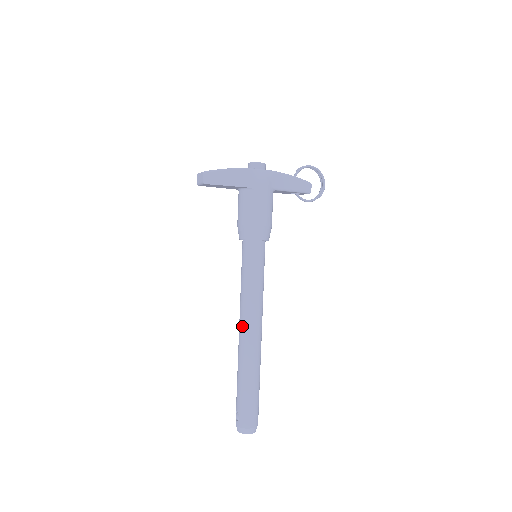
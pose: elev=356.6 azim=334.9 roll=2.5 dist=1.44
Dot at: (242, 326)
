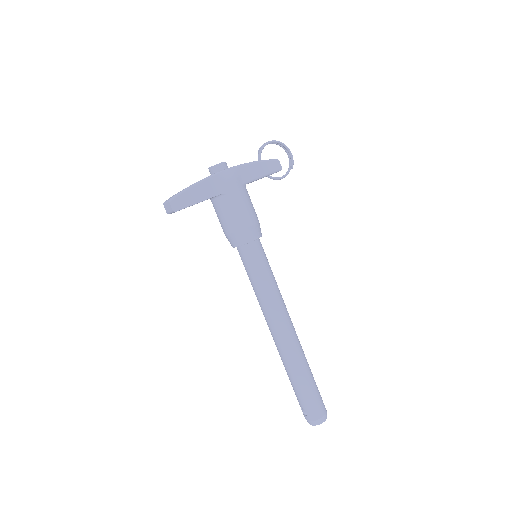
Dot at: (272, 329)
